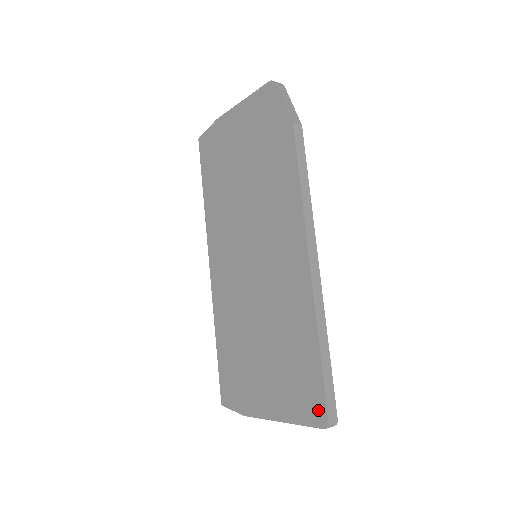
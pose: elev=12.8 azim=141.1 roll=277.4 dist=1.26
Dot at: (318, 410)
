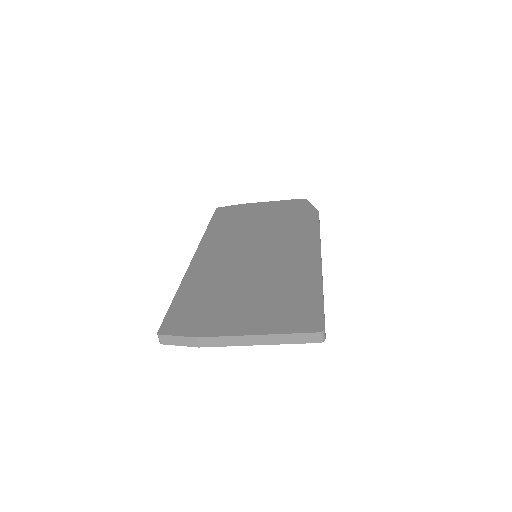
Dot at: (313, 322)
